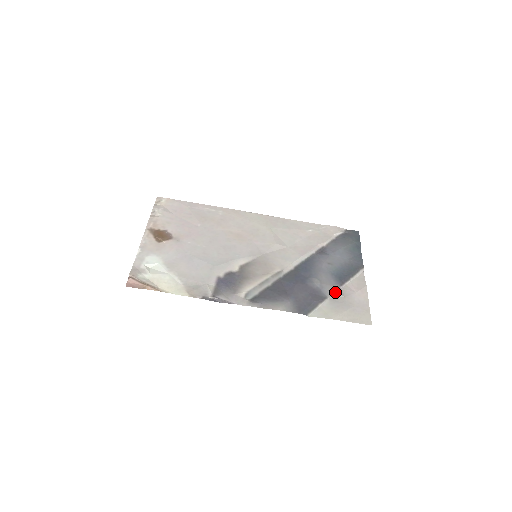
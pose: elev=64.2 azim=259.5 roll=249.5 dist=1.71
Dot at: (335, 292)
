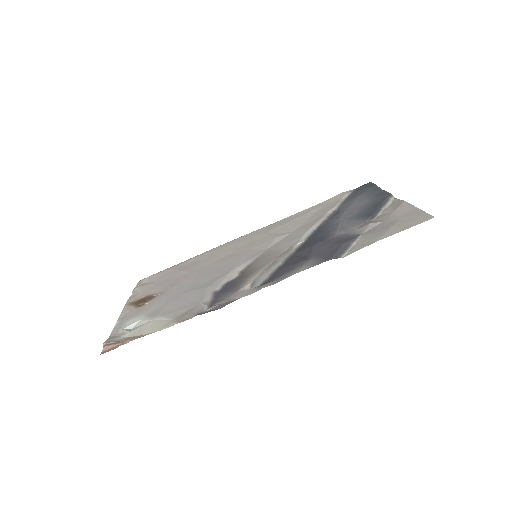
Dot at: (367, 225)
